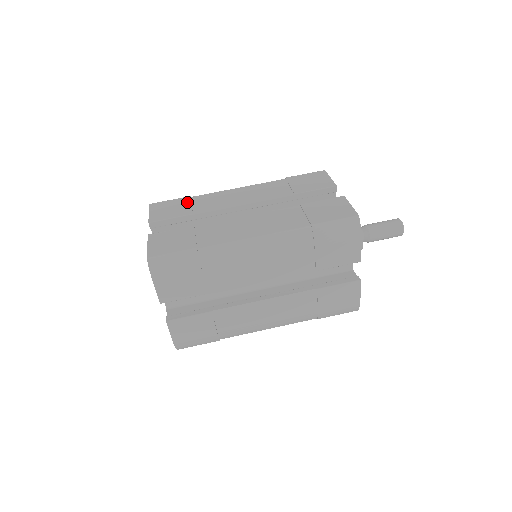
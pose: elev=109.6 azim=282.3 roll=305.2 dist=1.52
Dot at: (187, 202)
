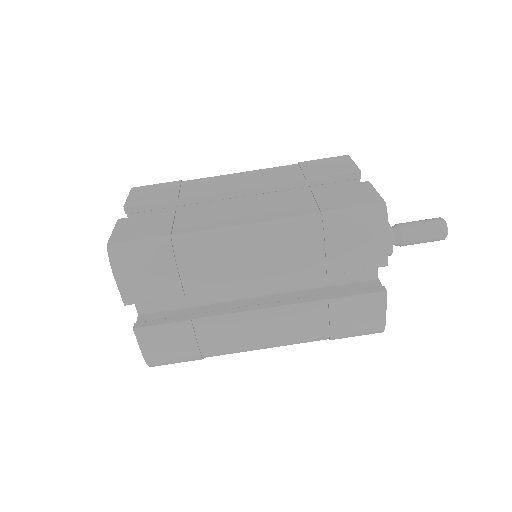
Dot at: (175, 186)
